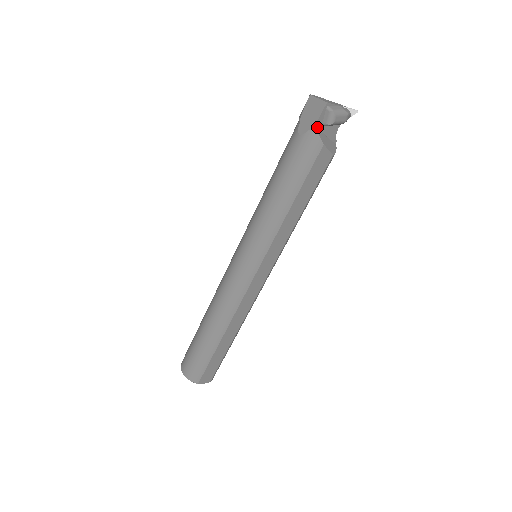
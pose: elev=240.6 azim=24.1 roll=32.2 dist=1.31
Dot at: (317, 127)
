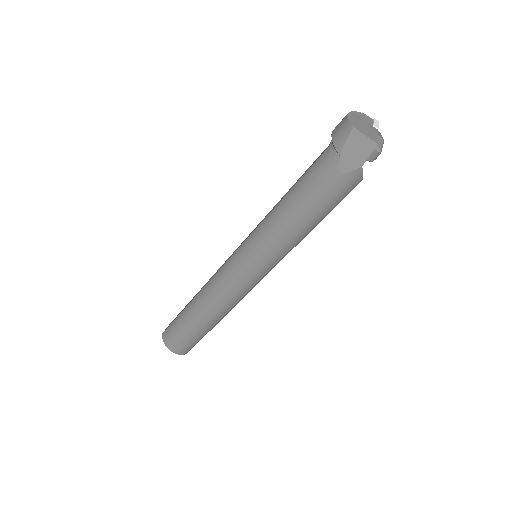
Dot at: (361, 165)
